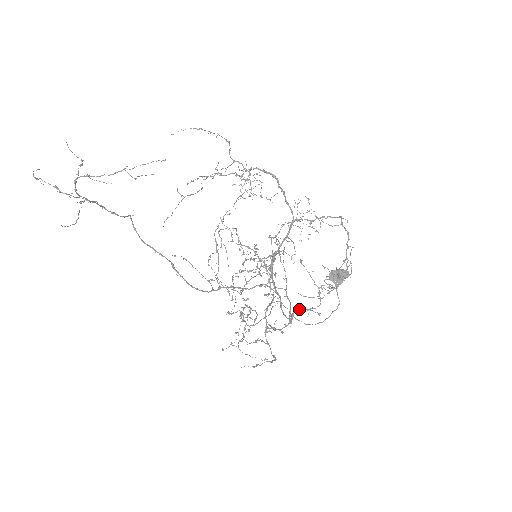
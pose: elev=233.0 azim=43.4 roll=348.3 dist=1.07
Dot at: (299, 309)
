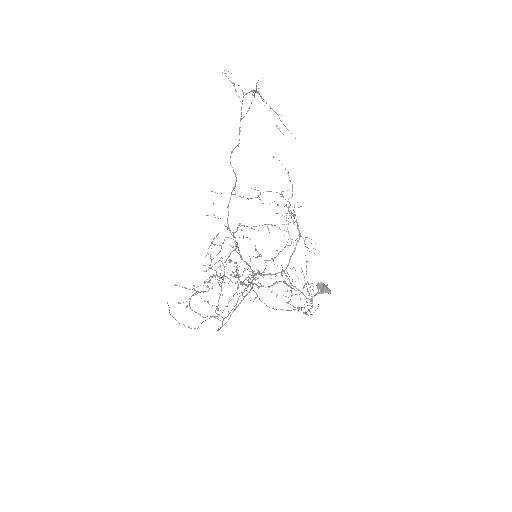
Dot at: (285, 282)
